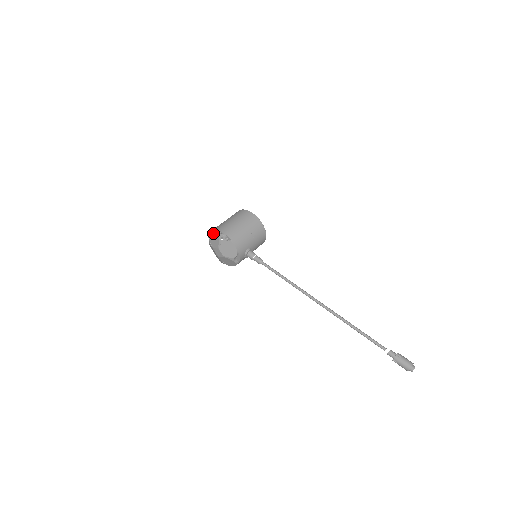
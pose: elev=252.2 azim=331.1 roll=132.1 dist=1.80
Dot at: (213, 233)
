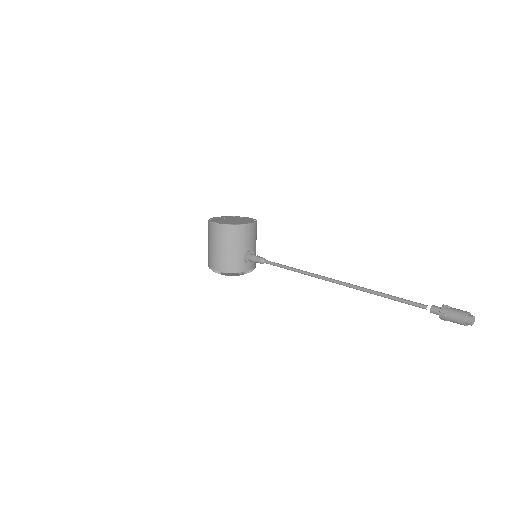
Dot at: occluded
